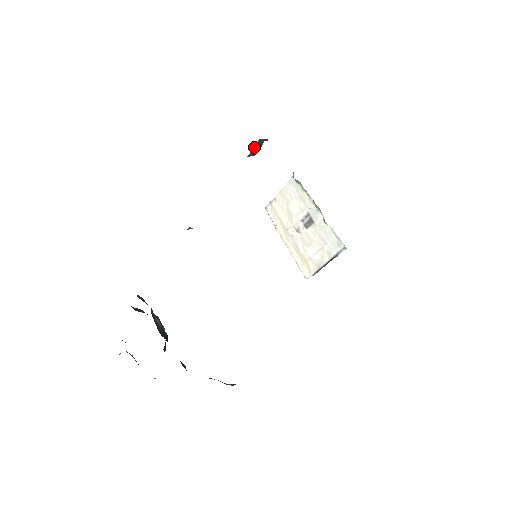
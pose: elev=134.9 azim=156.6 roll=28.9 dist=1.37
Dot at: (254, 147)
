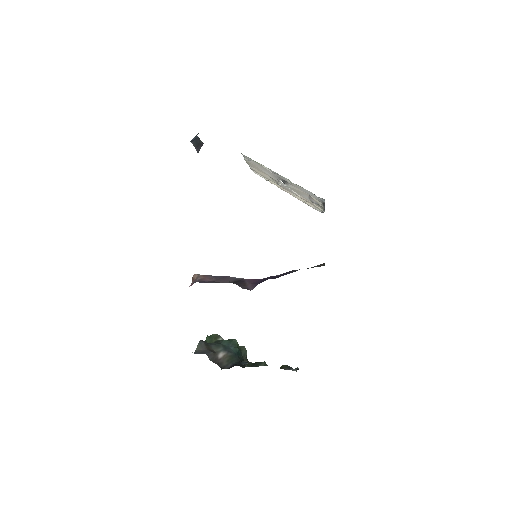
Dot at: (194, 146)
